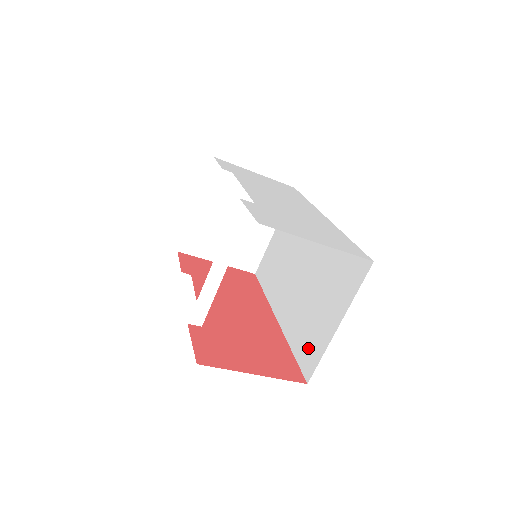
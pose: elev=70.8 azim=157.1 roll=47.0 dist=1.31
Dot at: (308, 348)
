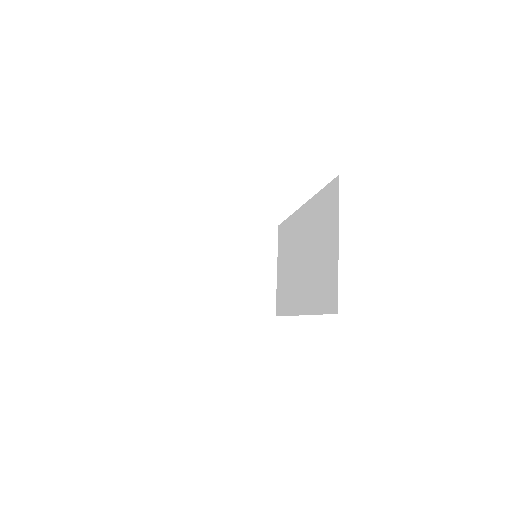
Dot at: (327, 291)
